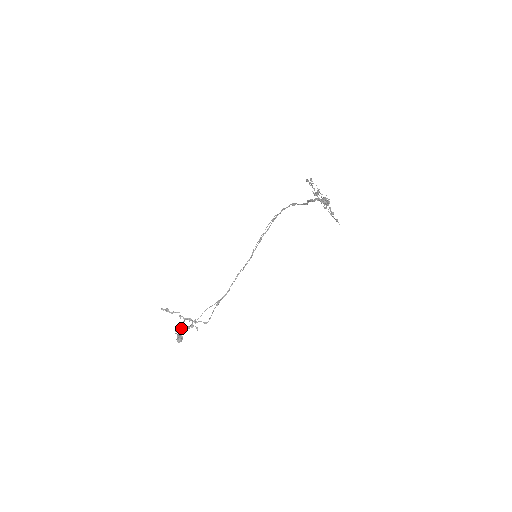
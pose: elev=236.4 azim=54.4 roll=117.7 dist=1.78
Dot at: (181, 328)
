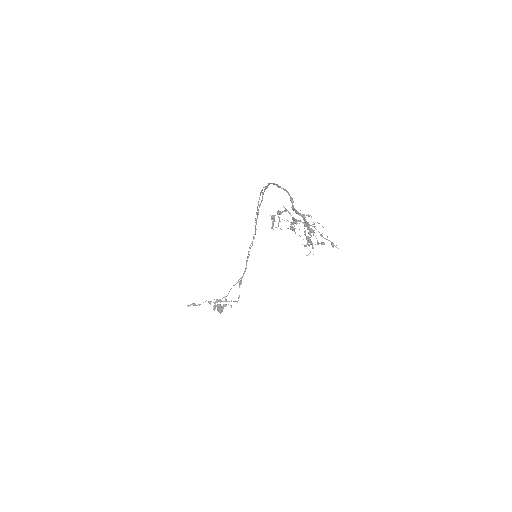
Dot at: (217, 299)
